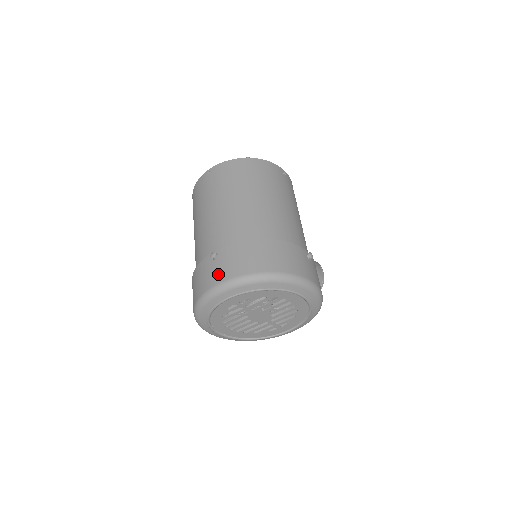
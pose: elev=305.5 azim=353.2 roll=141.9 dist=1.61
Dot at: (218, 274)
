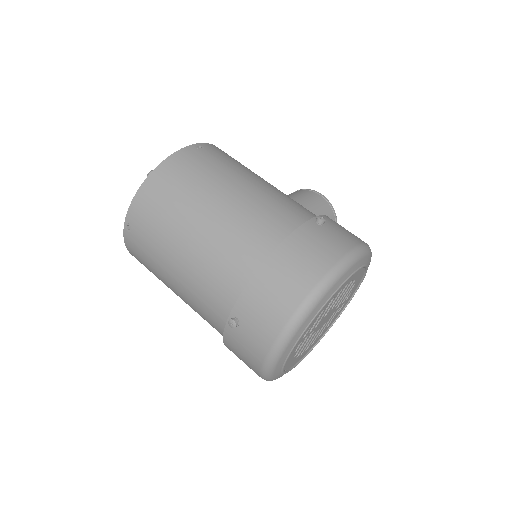
Dot at: (259, 340)
